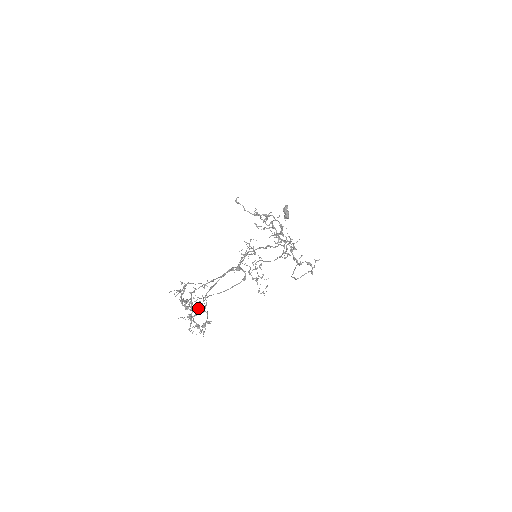
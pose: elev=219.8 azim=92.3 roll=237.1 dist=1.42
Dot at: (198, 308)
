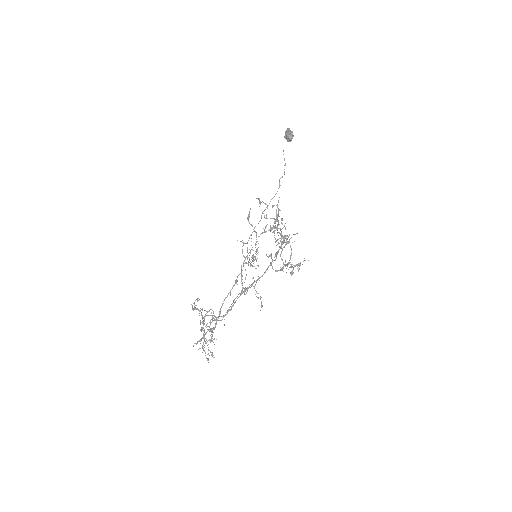
Dot at: (211, 338)
